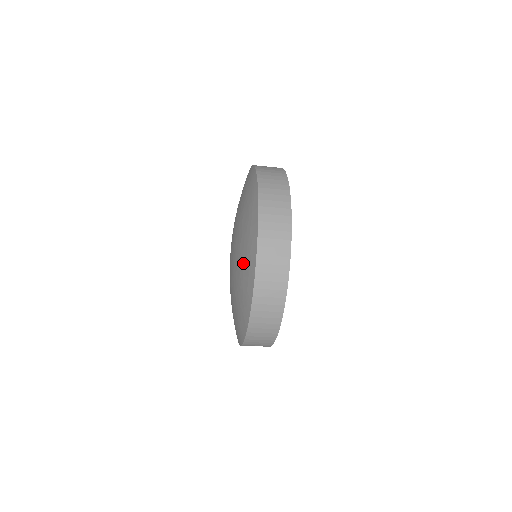
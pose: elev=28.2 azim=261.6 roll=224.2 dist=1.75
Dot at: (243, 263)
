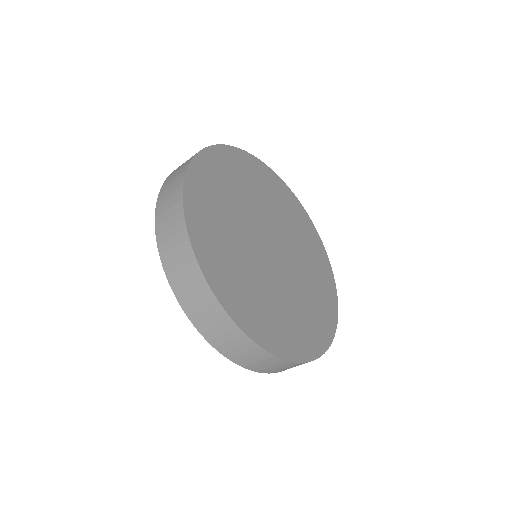
Dot at: occluded
